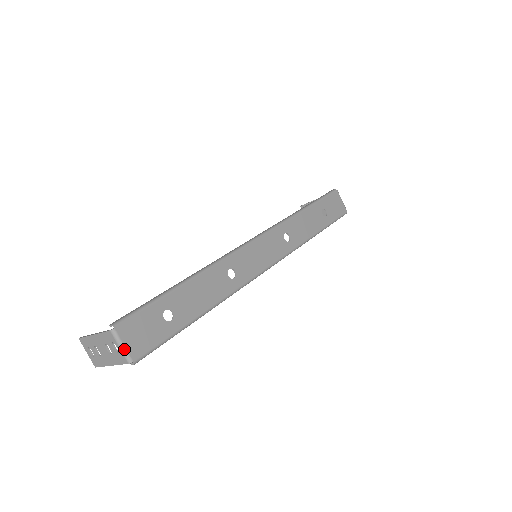
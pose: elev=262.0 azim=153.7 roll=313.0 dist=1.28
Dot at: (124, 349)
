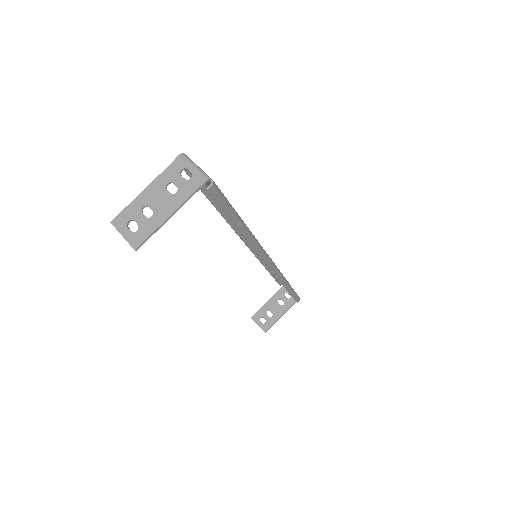
Dot at: (199, 168)
